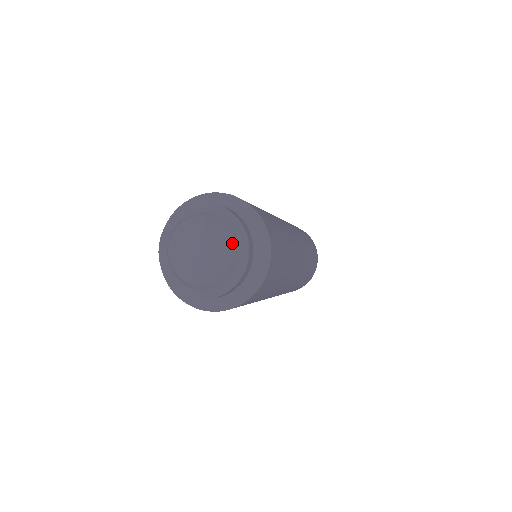
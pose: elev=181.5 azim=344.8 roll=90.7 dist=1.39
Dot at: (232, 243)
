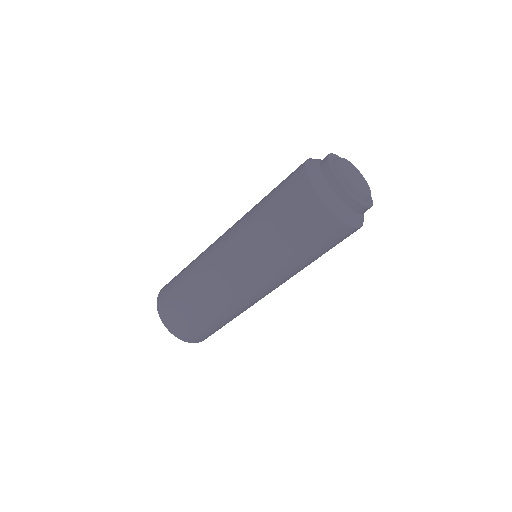
Dot at: occluded
